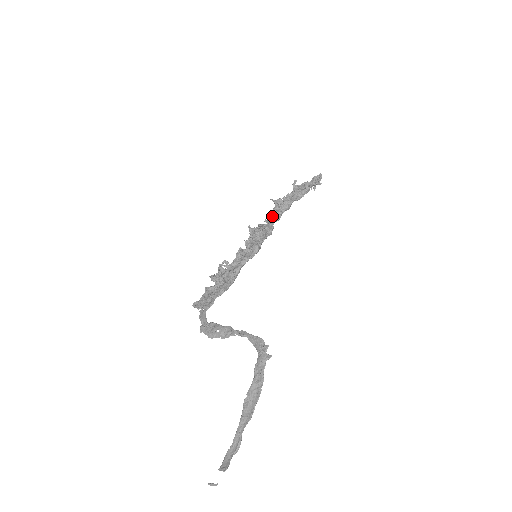
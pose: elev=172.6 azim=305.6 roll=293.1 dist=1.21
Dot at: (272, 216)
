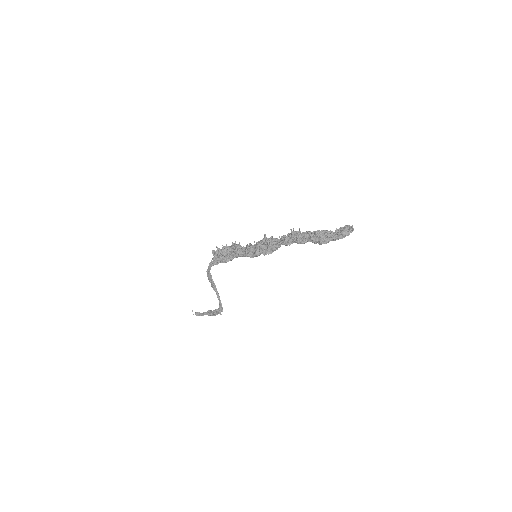
Dot at: (283, 241)
